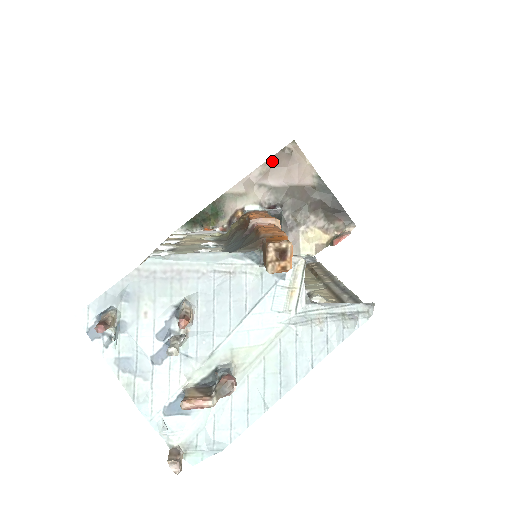
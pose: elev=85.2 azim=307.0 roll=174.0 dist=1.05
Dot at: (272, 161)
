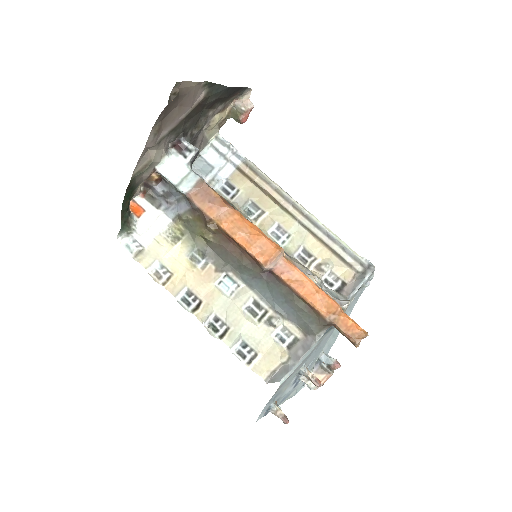
Dot at: (161, 116)
